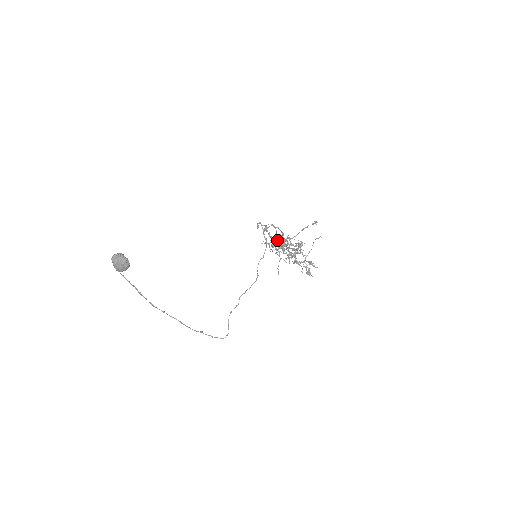
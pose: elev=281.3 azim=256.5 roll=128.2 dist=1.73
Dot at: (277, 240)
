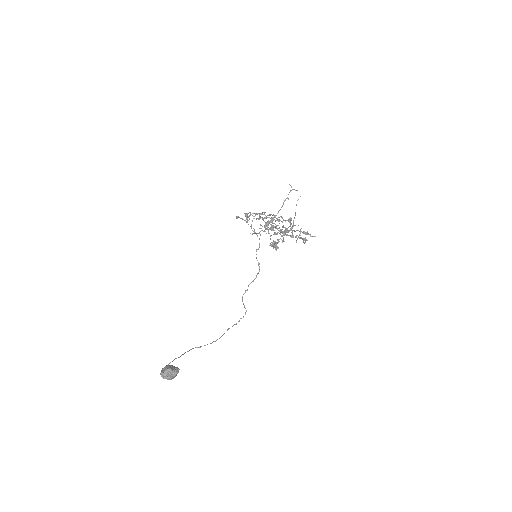
Dot at: (264, 225)
